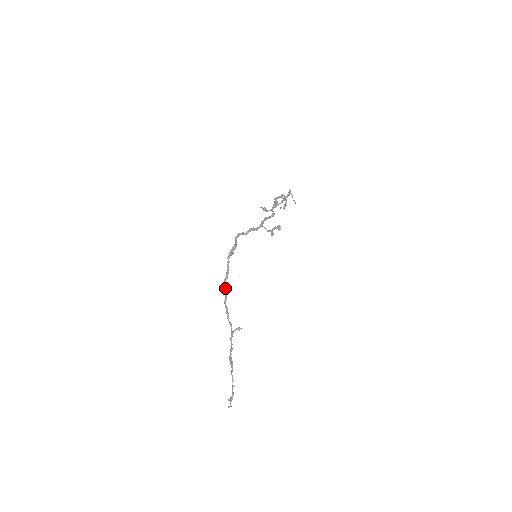
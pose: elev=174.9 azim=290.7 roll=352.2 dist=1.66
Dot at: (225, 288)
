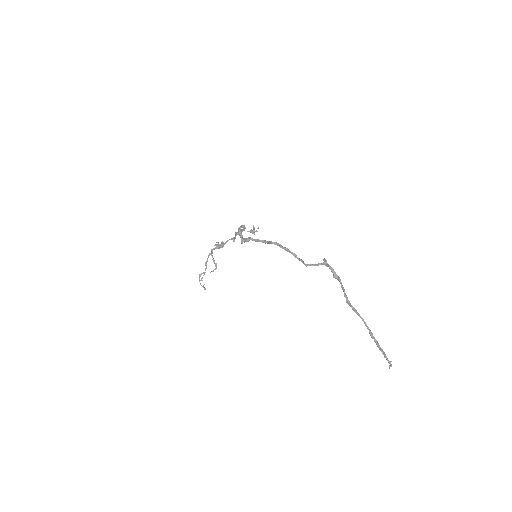
Dot at: (280, 244)
